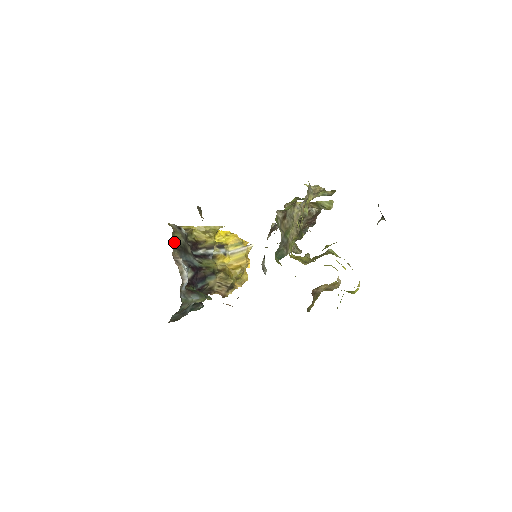
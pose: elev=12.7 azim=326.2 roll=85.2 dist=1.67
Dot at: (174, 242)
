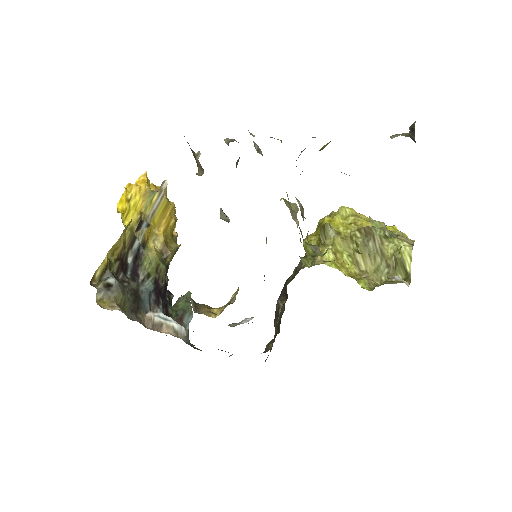
Dot at: (128, 312)
